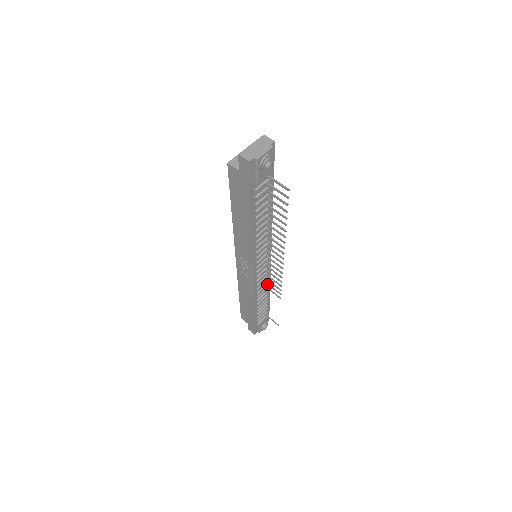
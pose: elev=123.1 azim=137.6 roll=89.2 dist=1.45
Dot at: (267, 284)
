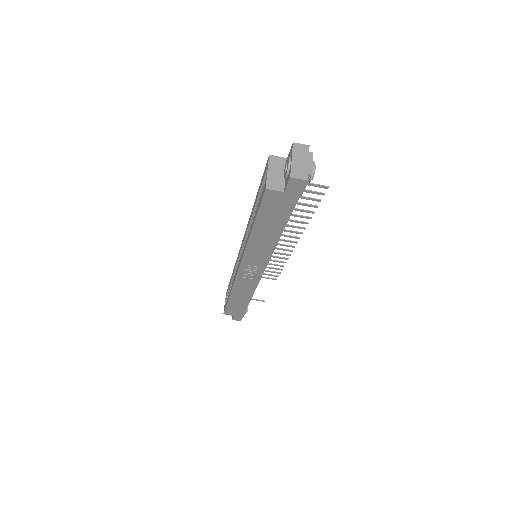
Dot at: occluded
